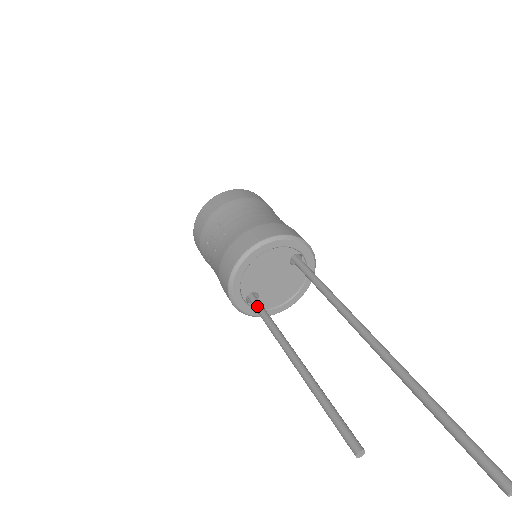
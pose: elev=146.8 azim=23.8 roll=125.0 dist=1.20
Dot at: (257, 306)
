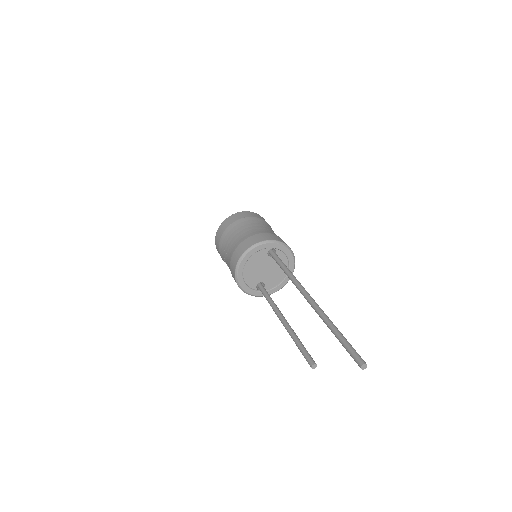
Dot at: (262, 292)
